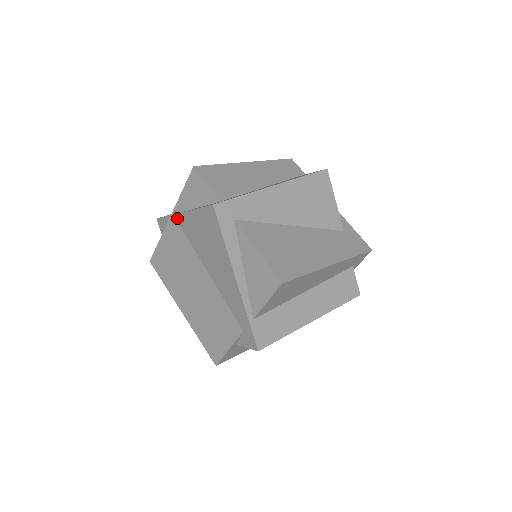
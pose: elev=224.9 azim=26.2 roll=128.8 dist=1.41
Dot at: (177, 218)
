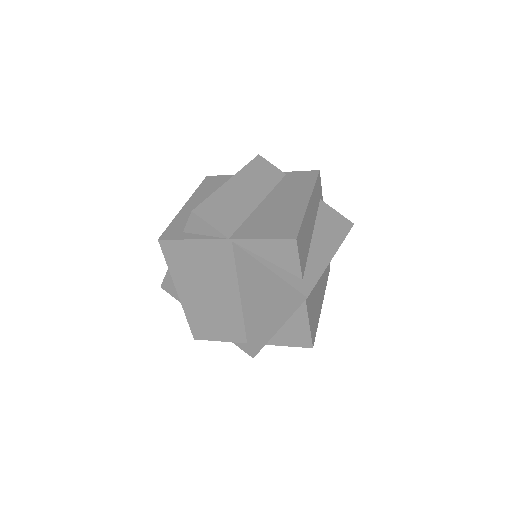
Dot at: (237, 249)
